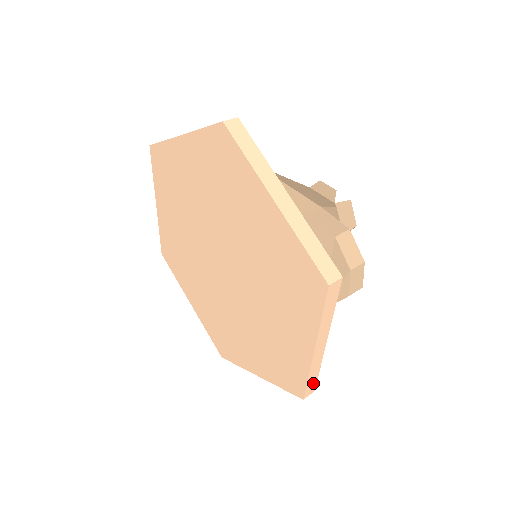
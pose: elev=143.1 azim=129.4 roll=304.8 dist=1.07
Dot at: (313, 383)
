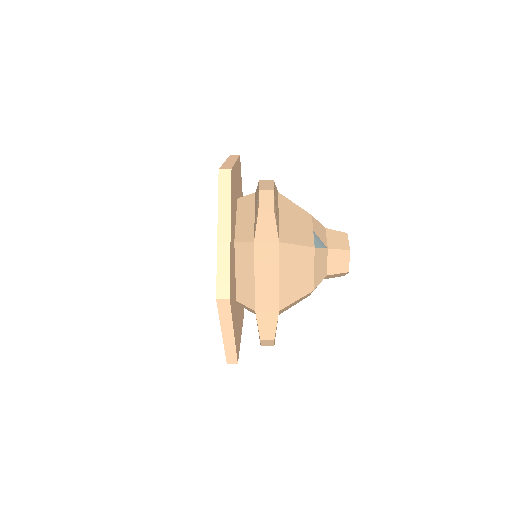
Dot at: (225, 283)
